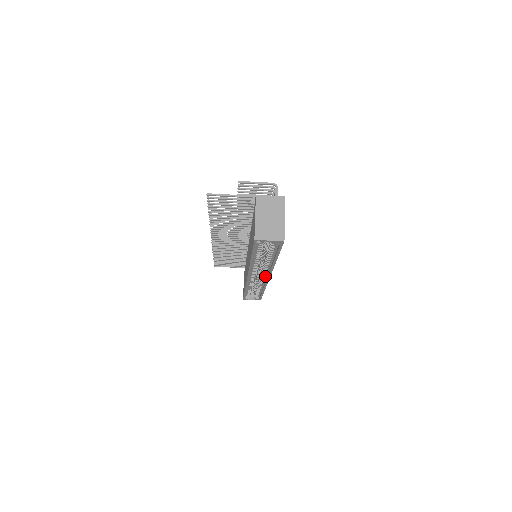
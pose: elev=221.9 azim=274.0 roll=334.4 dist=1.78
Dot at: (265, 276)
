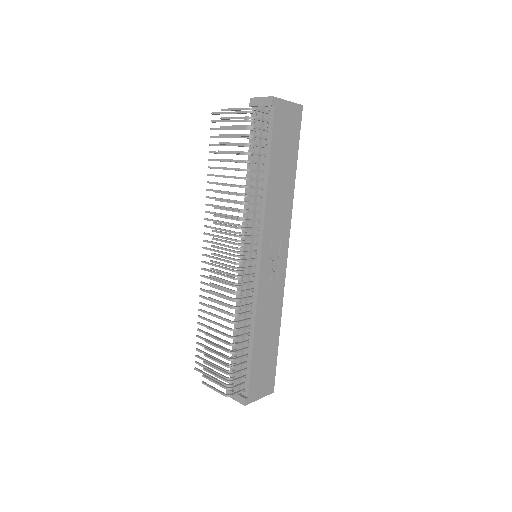
Dot at: occluded
